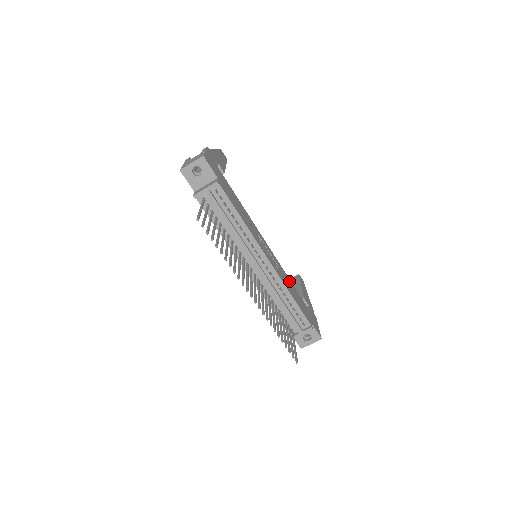
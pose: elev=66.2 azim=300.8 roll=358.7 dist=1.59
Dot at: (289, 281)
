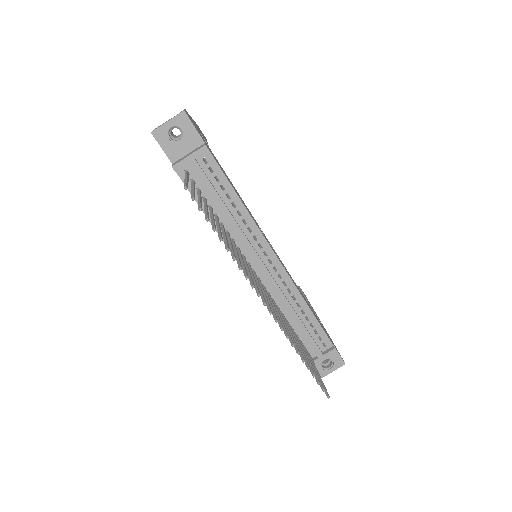
Dot at: occluded
